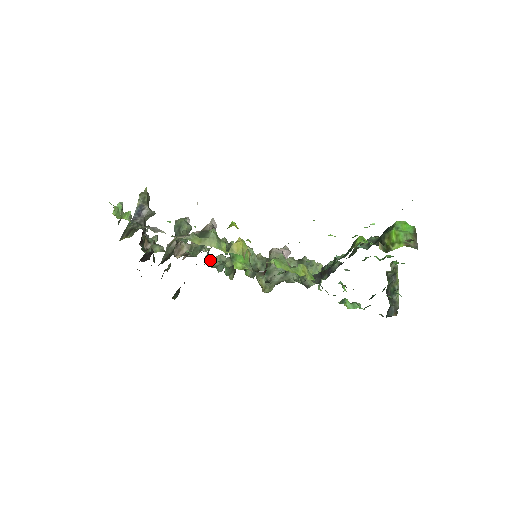
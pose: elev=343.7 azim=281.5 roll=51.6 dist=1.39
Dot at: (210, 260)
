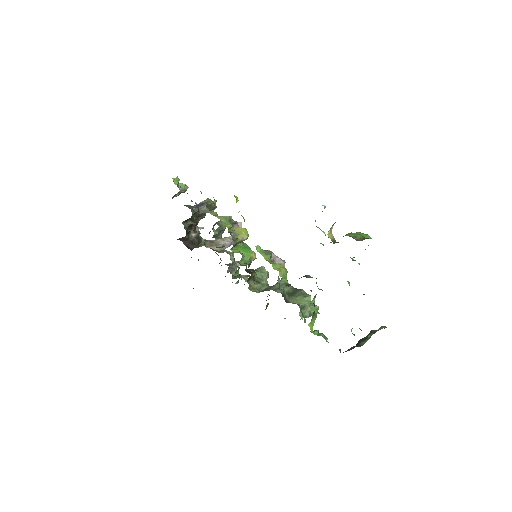
Dot at: (234, 272)
